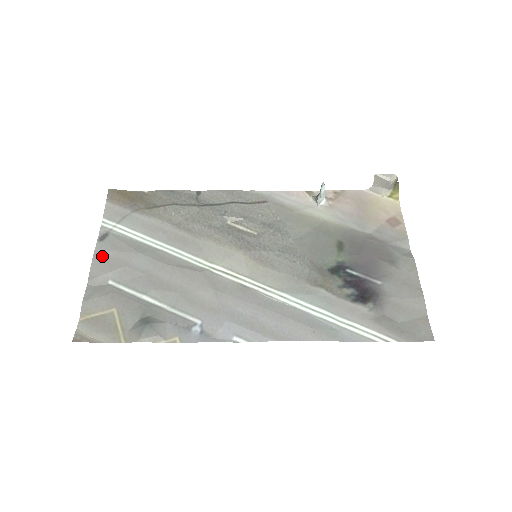
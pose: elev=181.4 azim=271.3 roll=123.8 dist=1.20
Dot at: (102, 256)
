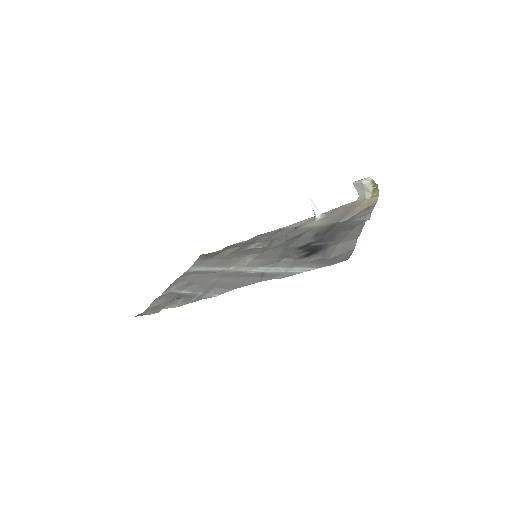
Dot at: (176, 281)
